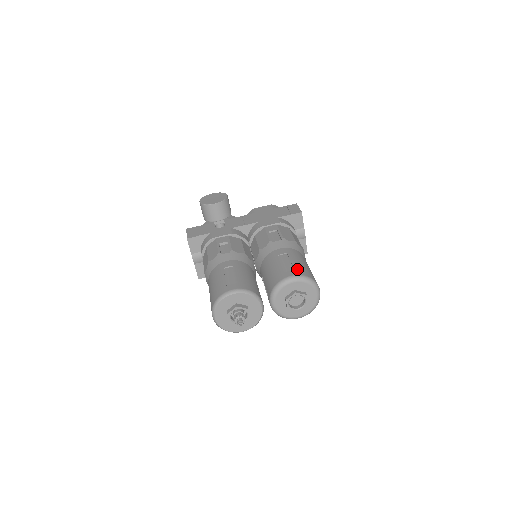
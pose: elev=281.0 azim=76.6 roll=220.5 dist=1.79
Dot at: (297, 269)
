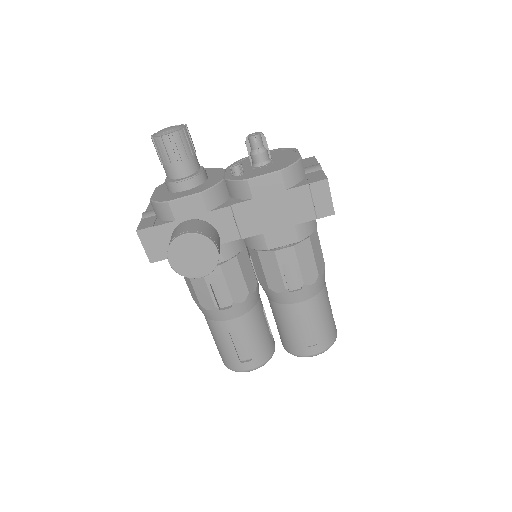
Dot at: (320, 343)
